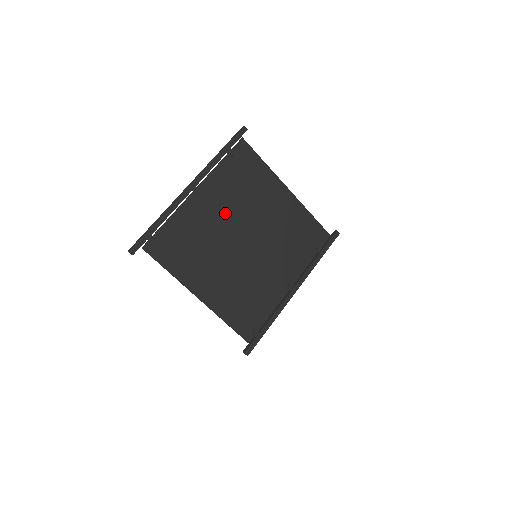
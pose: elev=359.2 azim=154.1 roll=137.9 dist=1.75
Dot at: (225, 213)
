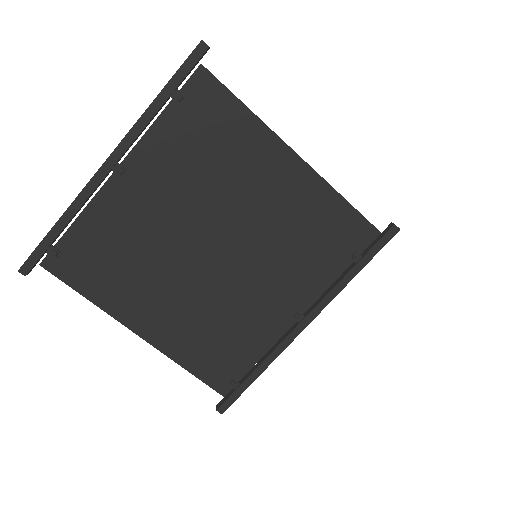
Dot at: (174, 204)
